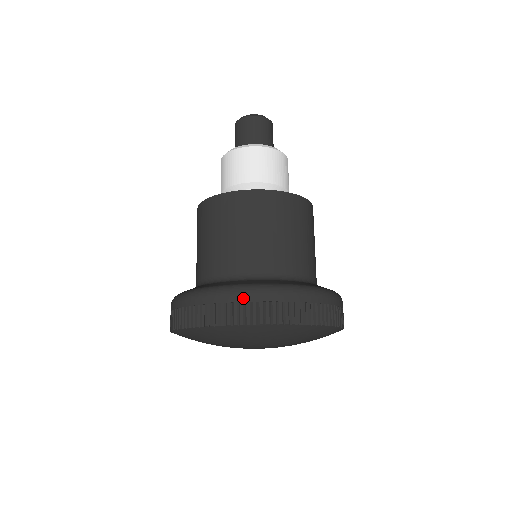
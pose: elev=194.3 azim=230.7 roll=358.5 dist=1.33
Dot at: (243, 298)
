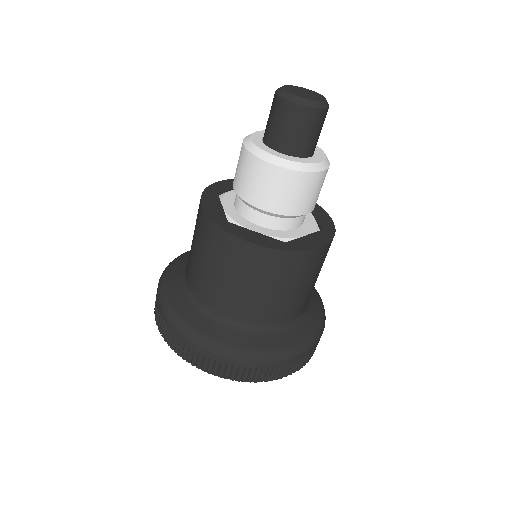
Dot at: (307, 354)
